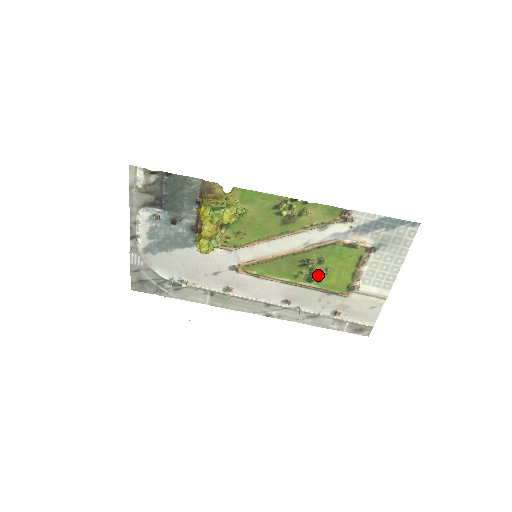
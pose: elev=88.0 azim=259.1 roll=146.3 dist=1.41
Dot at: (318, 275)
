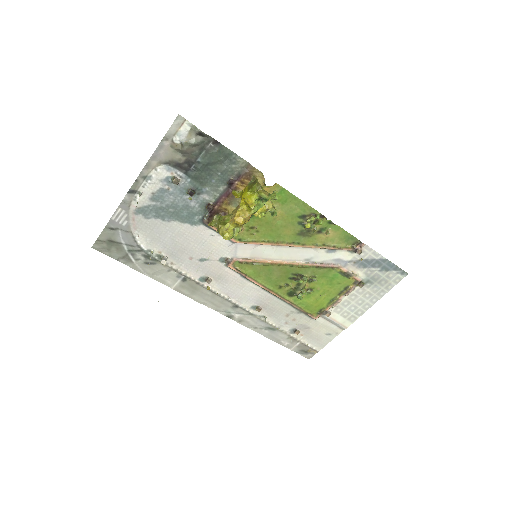
Dot at: (303, 292)
